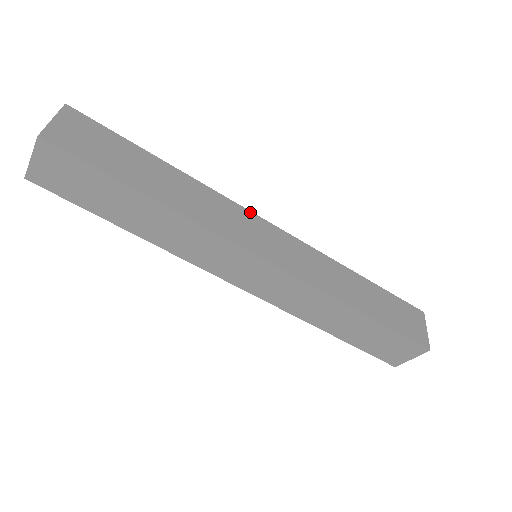
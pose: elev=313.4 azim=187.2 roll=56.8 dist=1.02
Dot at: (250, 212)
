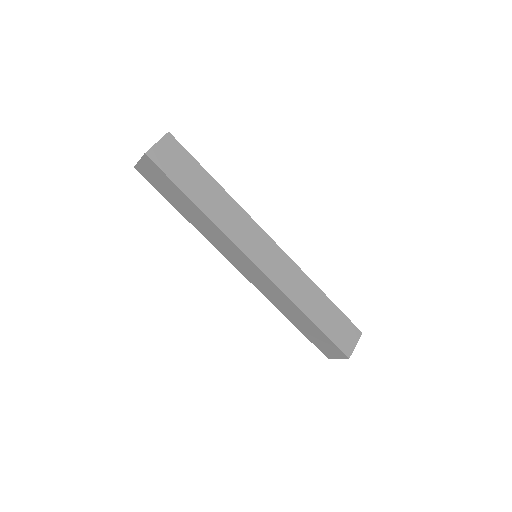
Dot at: occluded
